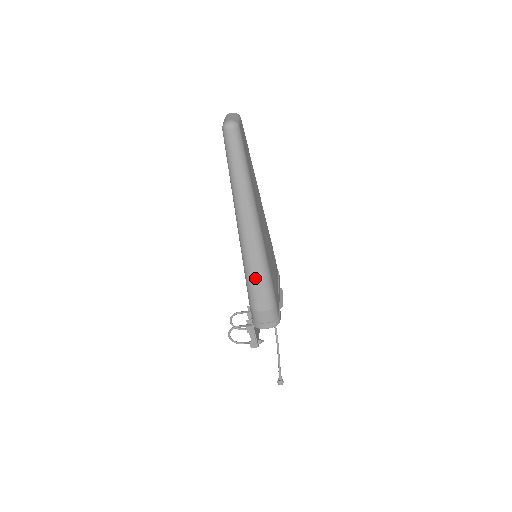
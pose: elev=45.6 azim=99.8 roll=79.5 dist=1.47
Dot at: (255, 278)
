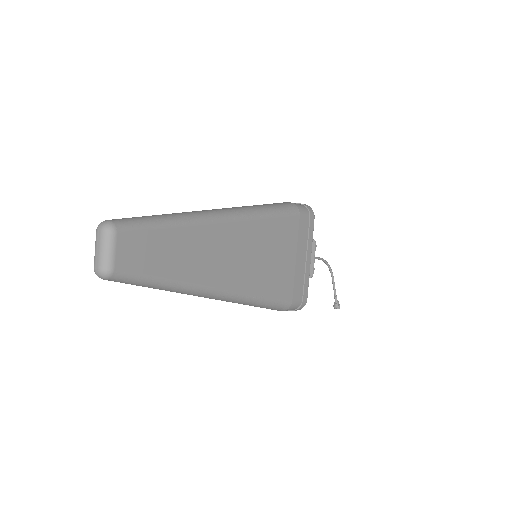
Dot at: occluded
